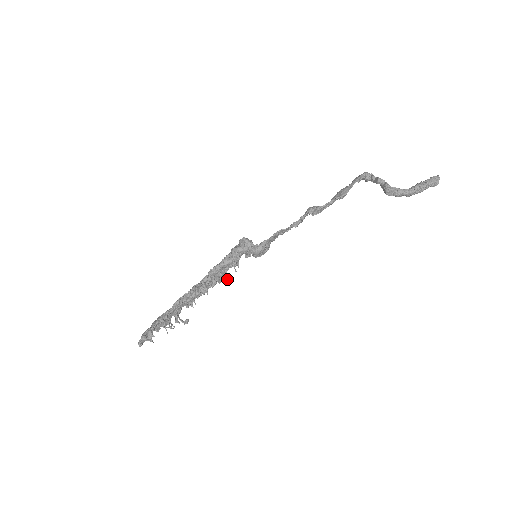
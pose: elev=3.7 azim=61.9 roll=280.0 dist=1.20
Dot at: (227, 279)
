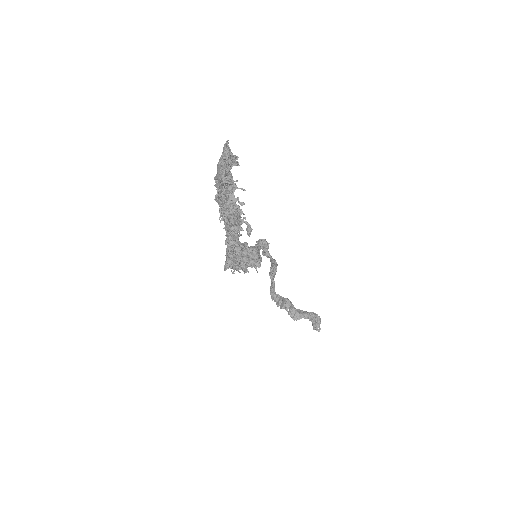
Dot at: (247, 259)
